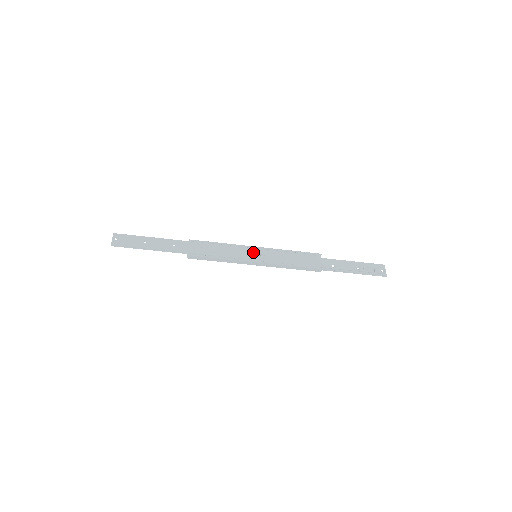
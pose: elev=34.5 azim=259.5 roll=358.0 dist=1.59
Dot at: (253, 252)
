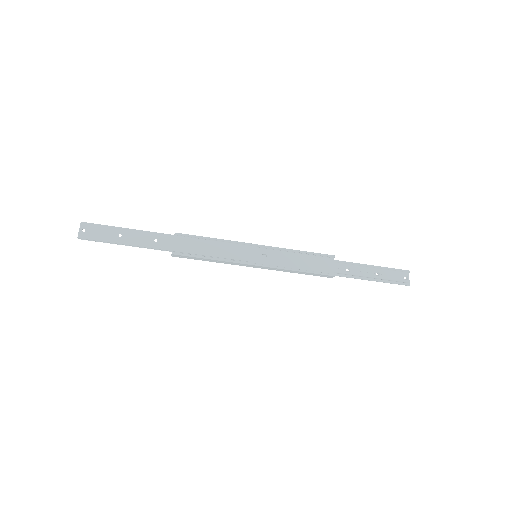
Dot at: (253, 251)
